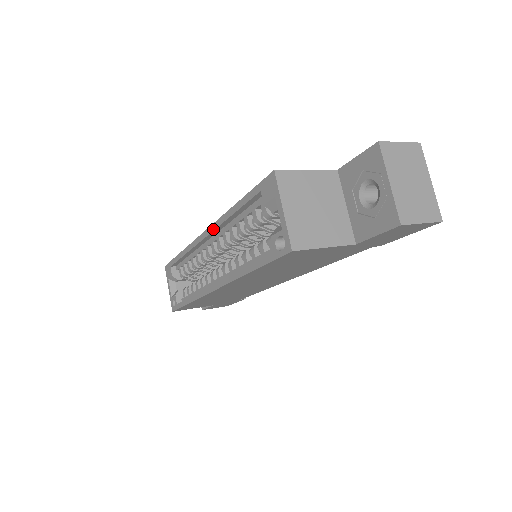
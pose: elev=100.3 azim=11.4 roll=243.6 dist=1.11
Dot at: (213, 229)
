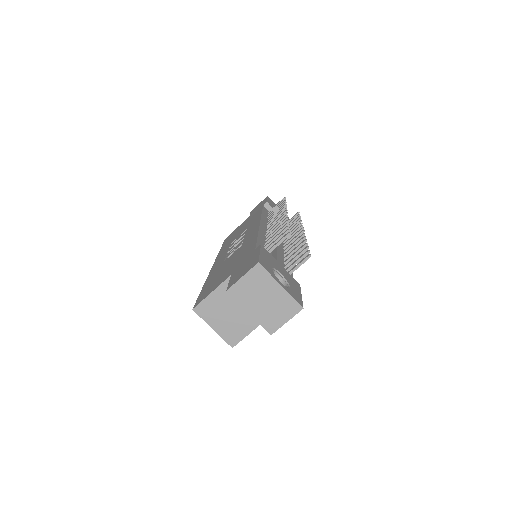
Dot at: occluded
